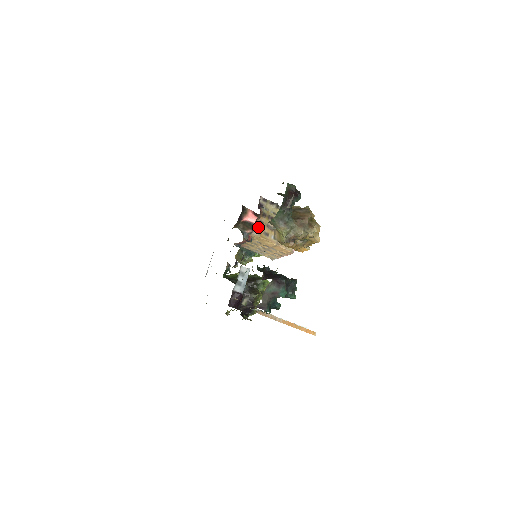
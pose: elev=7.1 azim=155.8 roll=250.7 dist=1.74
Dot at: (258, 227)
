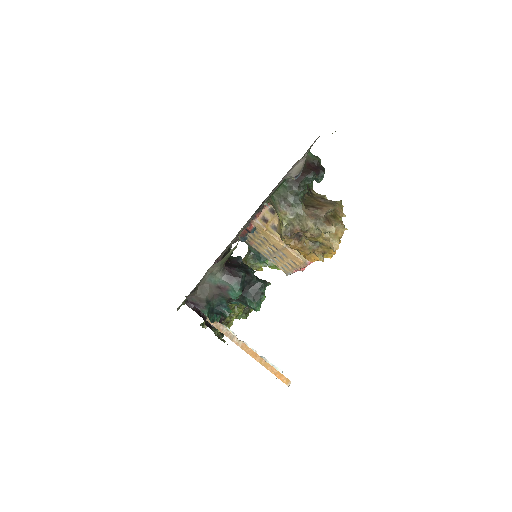
Dot at: (266, 215)
